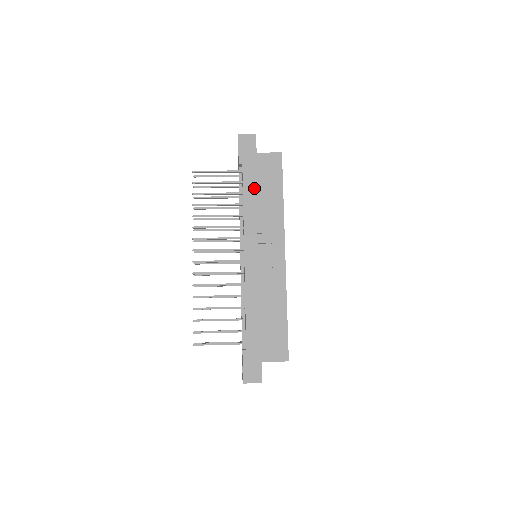
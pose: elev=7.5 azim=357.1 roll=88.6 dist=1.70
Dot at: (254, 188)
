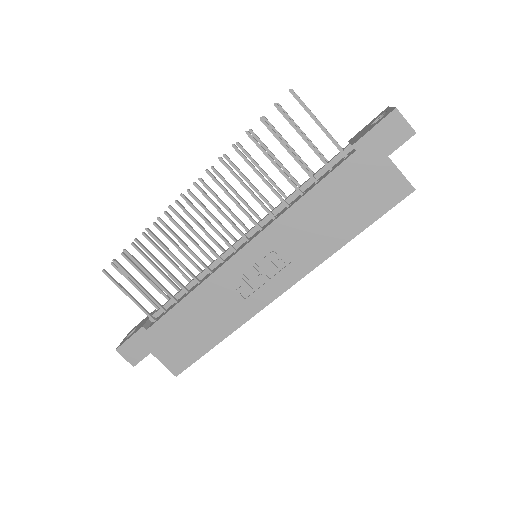
Dot at: (334, 194)
